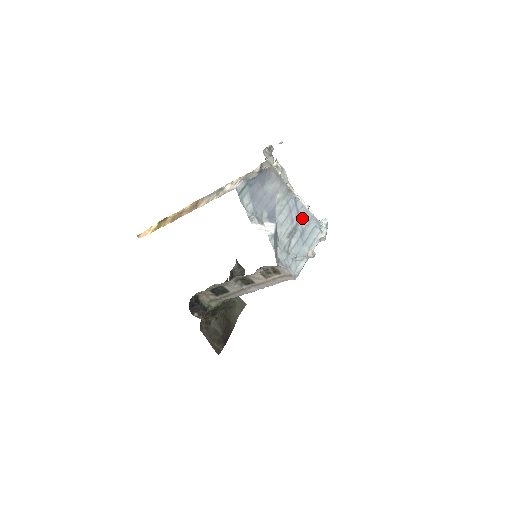
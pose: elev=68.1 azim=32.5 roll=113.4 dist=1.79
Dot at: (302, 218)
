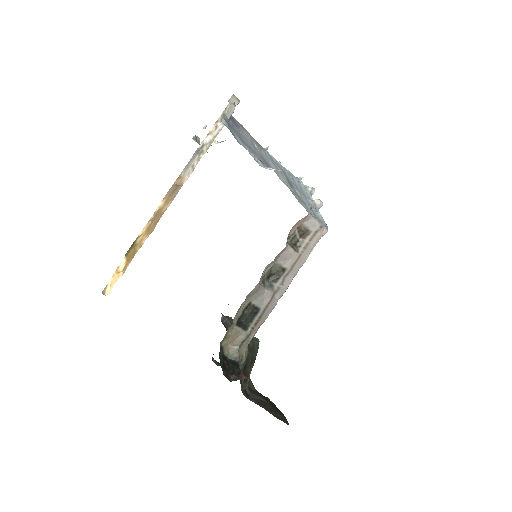
Dot at: (284, 172)
